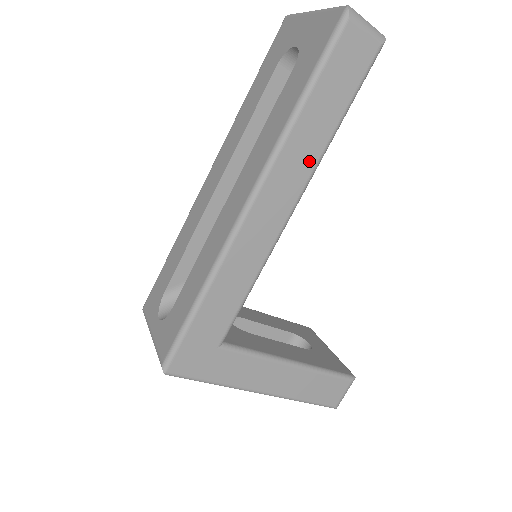
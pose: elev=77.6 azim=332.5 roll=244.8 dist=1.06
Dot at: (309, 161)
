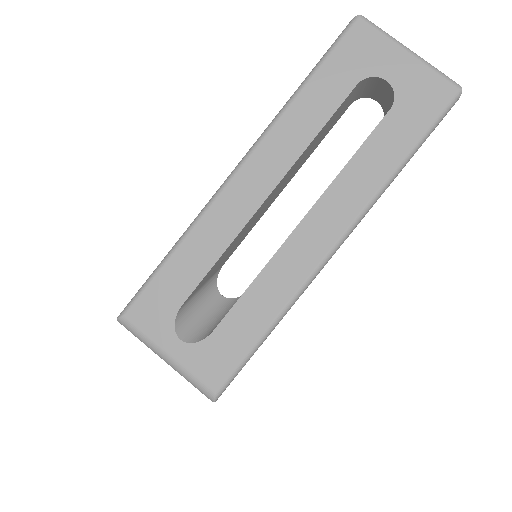
Dot at: occluded
